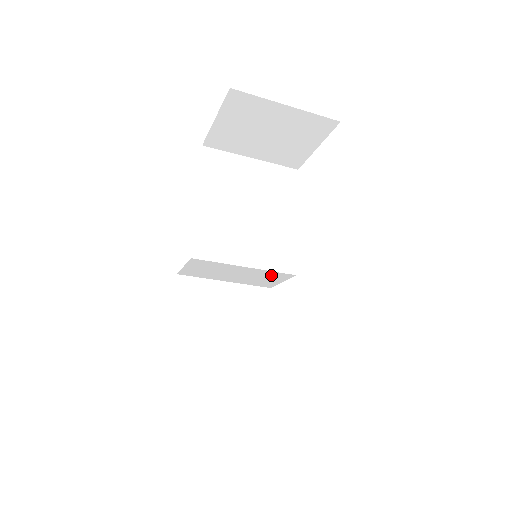
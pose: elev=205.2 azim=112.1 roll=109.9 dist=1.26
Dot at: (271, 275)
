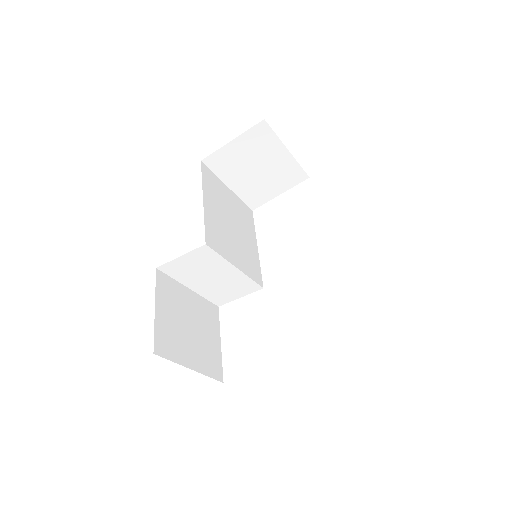
Dot at: (243, 285)
